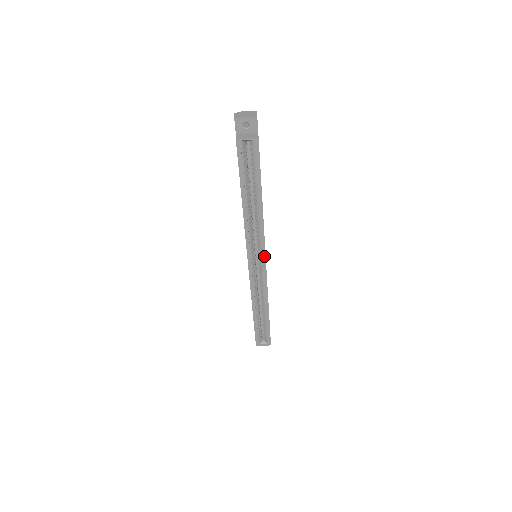
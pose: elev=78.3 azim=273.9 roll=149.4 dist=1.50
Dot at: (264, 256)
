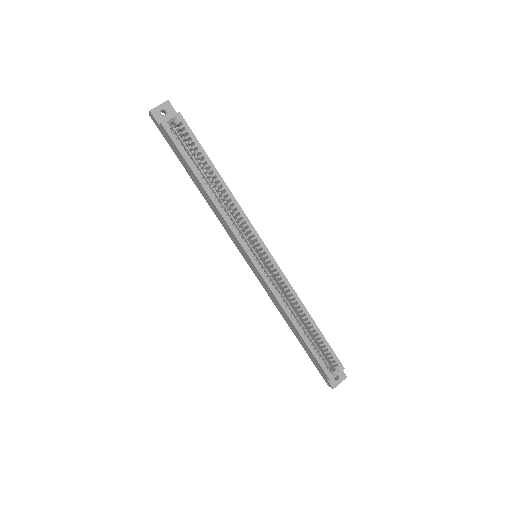
Dot at: (262, 243)
